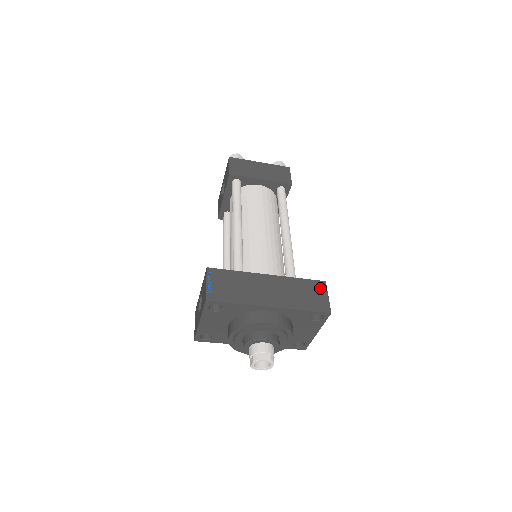
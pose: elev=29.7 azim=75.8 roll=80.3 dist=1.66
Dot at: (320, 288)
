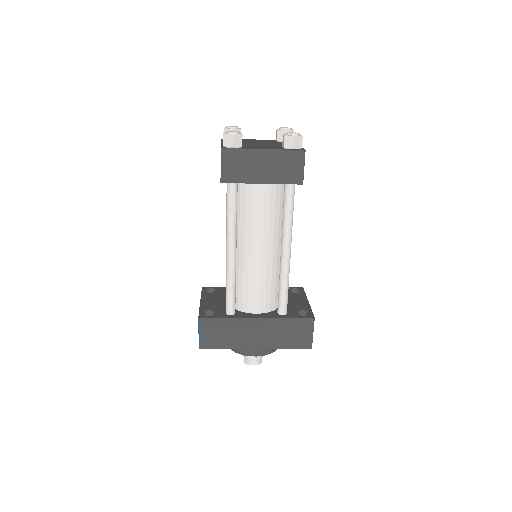
Dot at: (307, 326)
